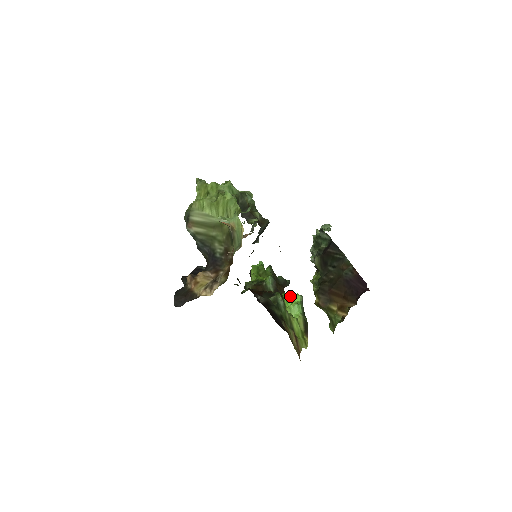
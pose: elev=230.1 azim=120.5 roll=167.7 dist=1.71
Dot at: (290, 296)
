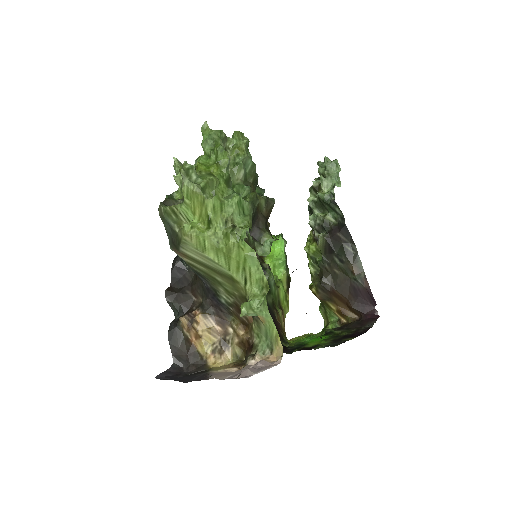
Dot at: (267, 224)
